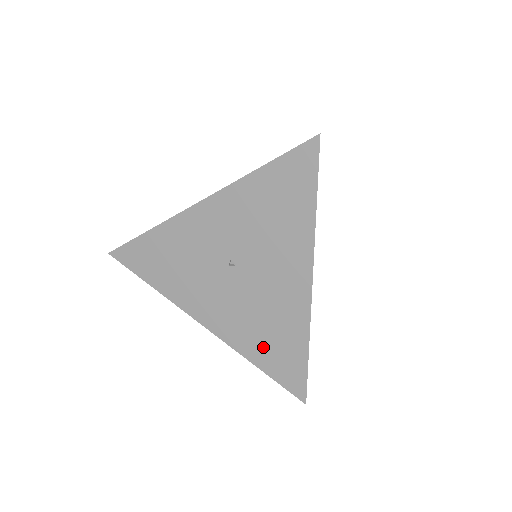
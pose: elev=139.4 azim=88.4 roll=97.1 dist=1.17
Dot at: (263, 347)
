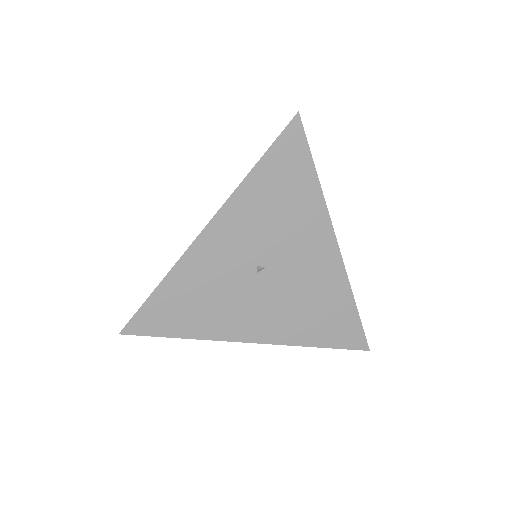
Dot at: (316, 326)
